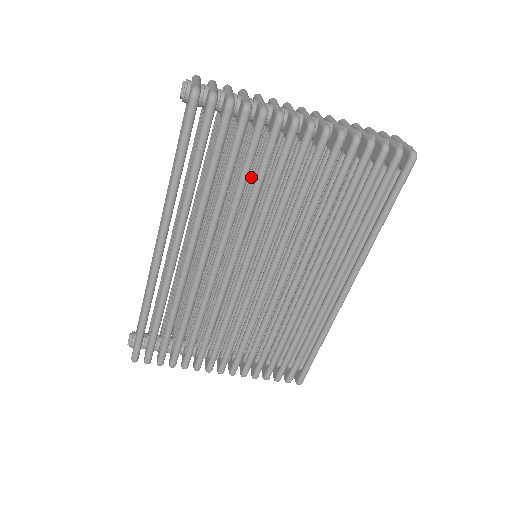
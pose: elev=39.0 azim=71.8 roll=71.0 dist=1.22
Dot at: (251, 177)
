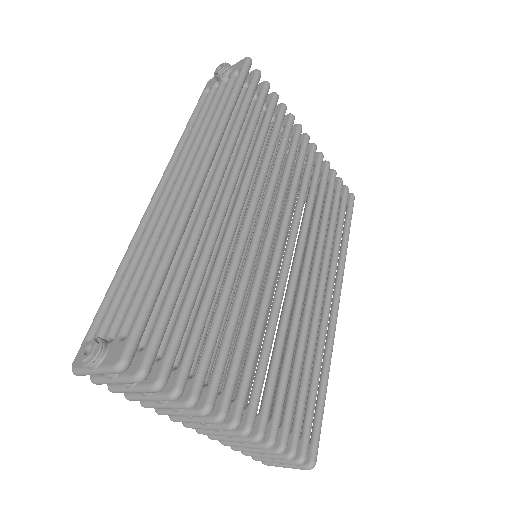
Dot at: occluded
